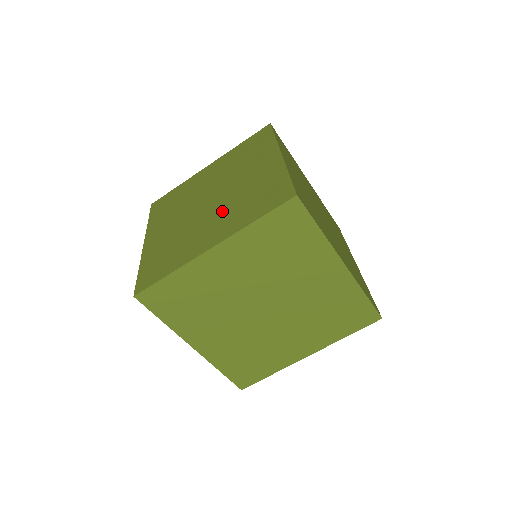
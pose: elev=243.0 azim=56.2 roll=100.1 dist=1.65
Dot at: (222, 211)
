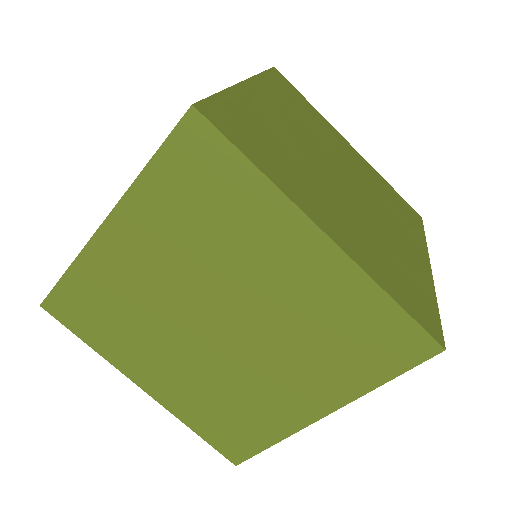
Dot at: occluded
